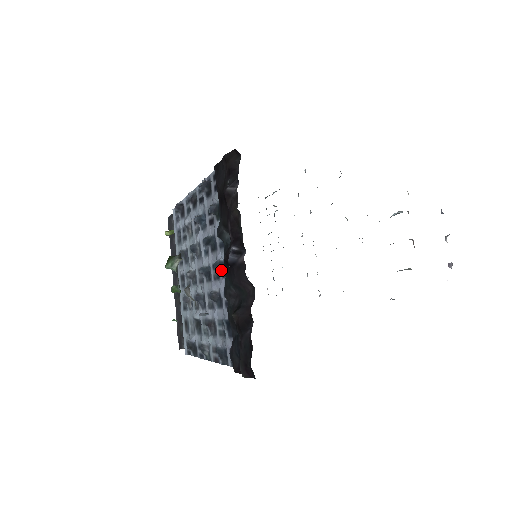
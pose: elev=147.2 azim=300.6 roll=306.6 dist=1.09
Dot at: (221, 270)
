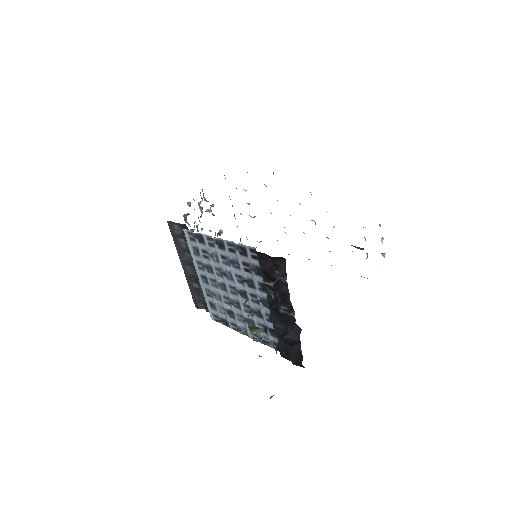
Dot at: (262, 303)
